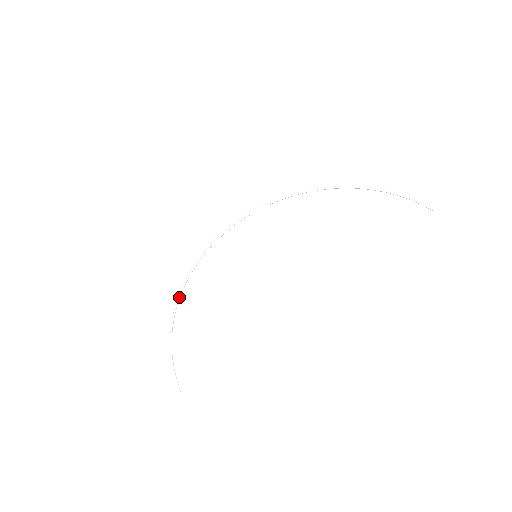
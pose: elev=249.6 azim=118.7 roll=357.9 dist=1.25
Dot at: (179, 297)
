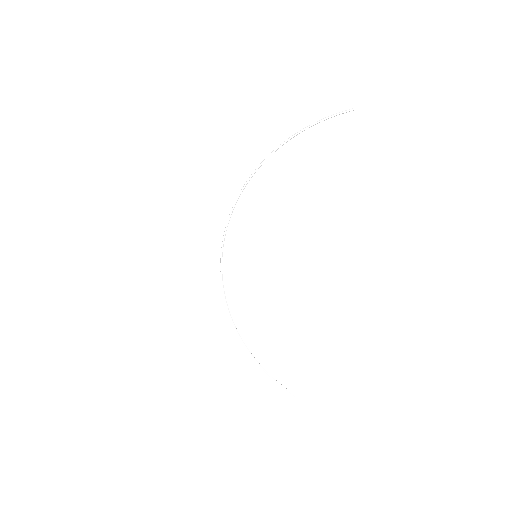
Dot at: (233, 324)
